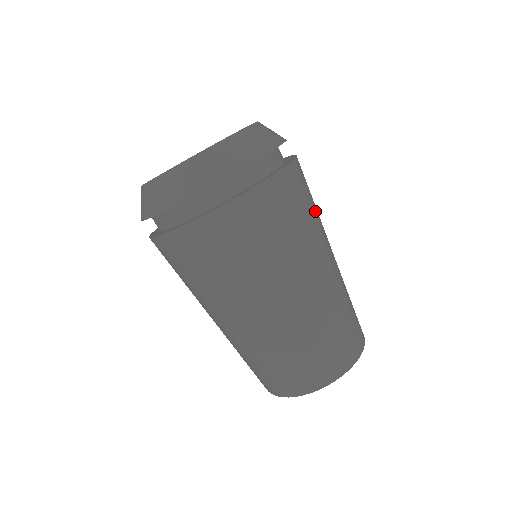
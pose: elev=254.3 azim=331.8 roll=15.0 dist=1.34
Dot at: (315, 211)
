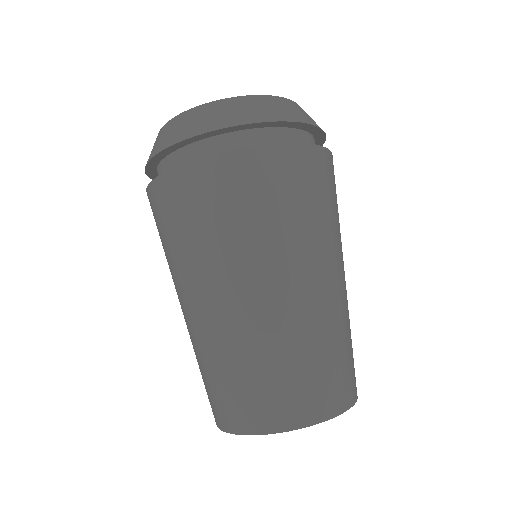
Dot at: occluded
